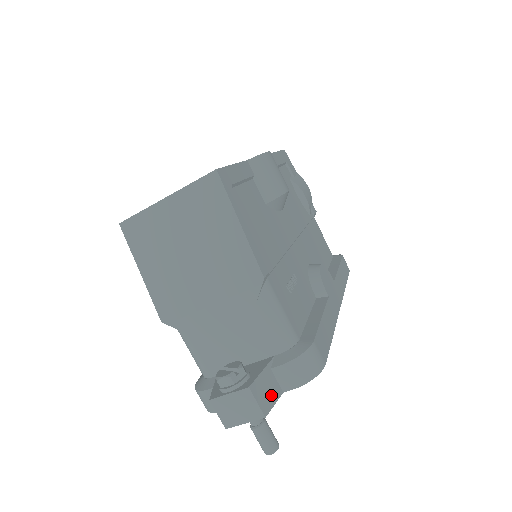
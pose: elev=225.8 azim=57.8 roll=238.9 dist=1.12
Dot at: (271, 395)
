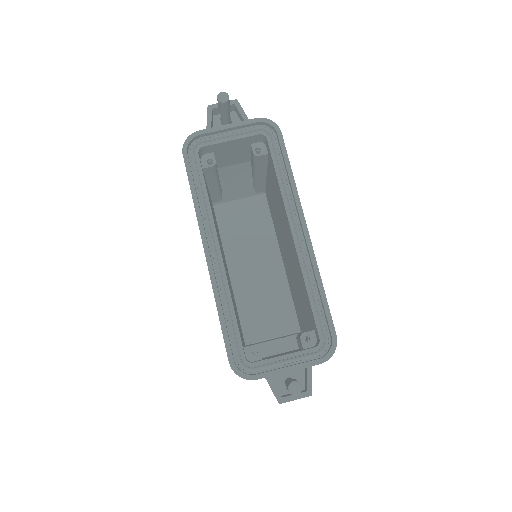
Dot at: occluded
